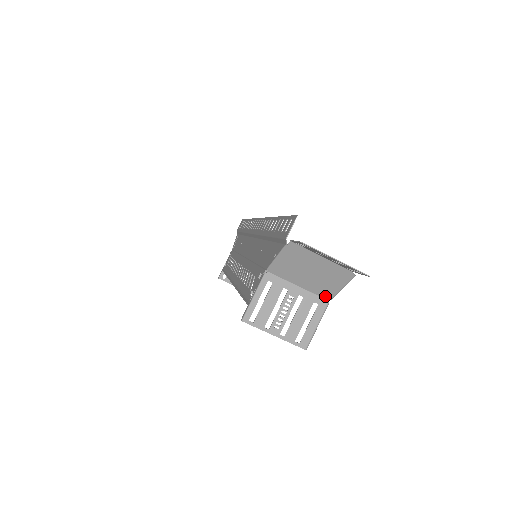
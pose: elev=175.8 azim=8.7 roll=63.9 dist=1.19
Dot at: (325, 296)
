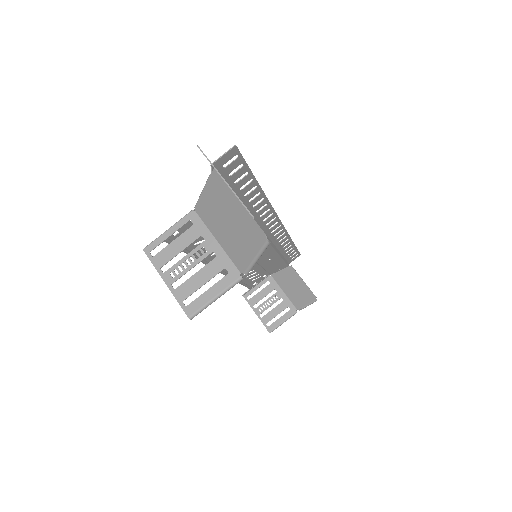
Dot at: (239, 266)
